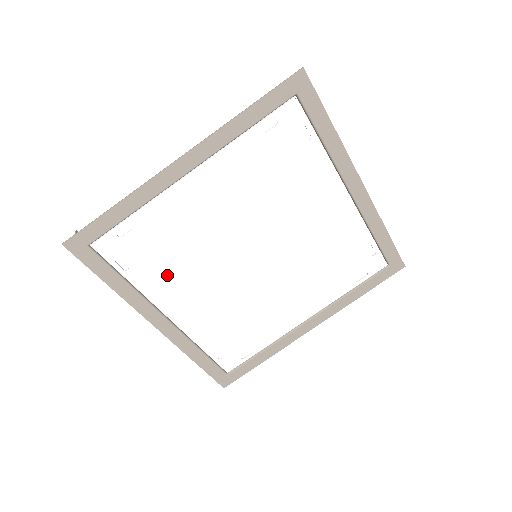
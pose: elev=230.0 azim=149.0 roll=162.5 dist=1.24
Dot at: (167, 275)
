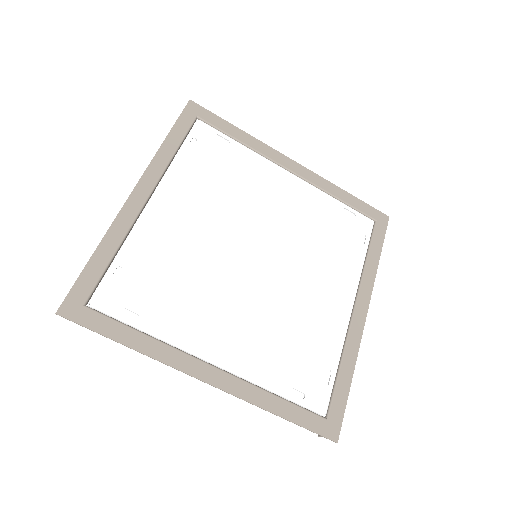
Dot at: (183, 308)
